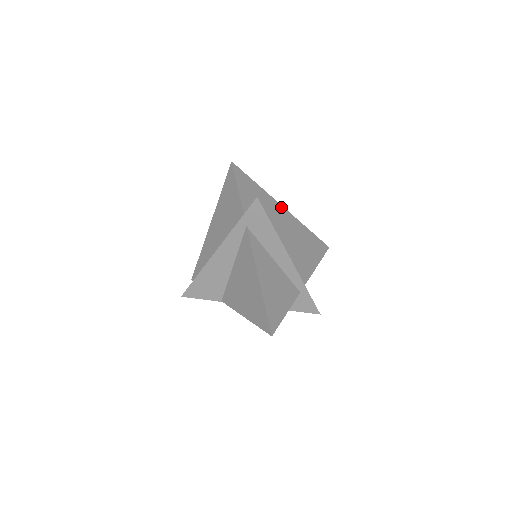
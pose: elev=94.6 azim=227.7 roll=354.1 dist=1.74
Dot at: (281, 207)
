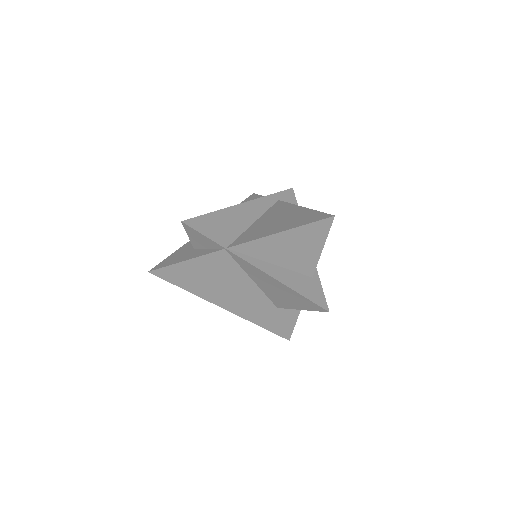
Dot at: occluded
